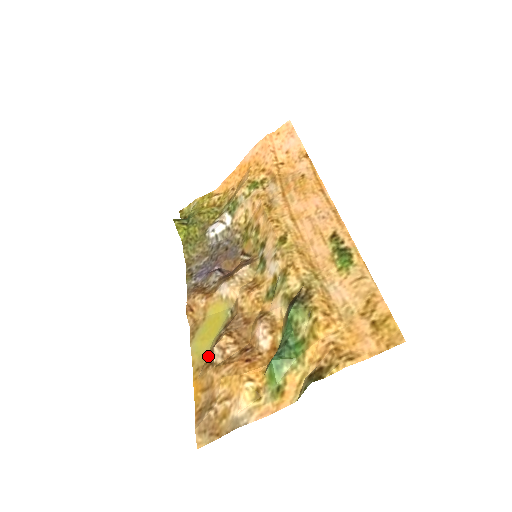
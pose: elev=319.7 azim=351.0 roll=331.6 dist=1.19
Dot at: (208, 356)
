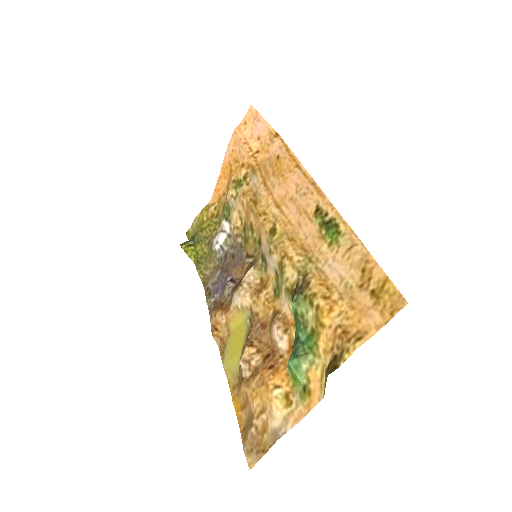
Dot at: (239, 372)
